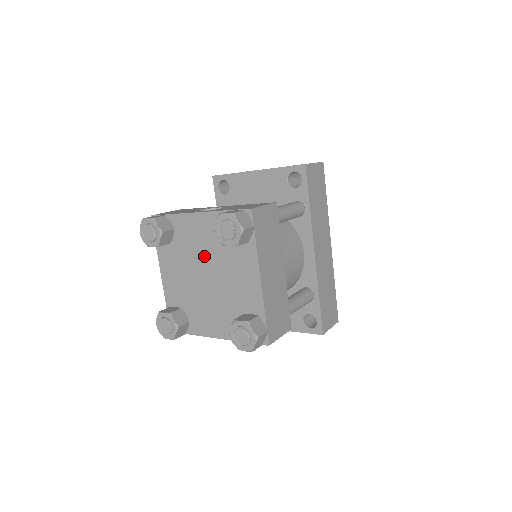
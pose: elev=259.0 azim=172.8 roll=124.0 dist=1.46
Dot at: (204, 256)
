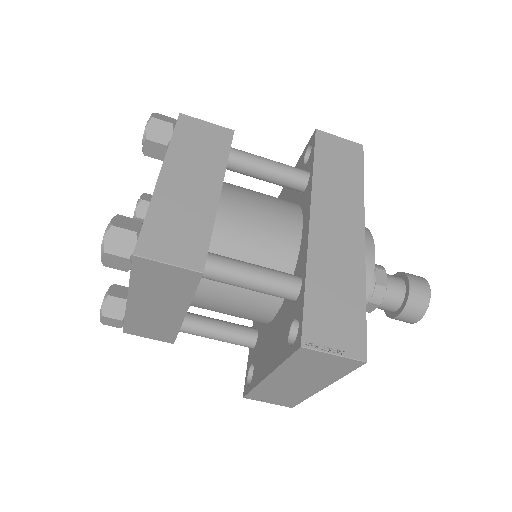
Dot at: occluded
